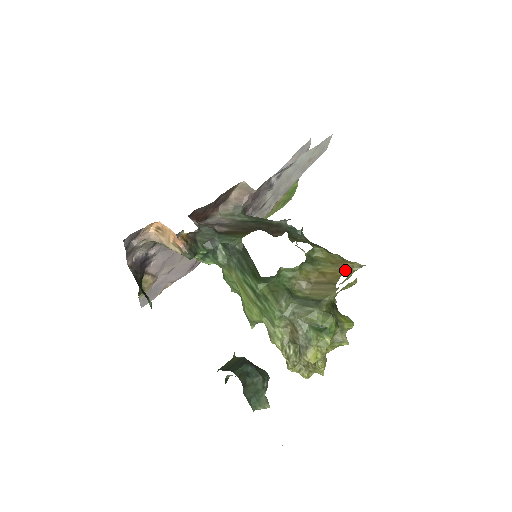
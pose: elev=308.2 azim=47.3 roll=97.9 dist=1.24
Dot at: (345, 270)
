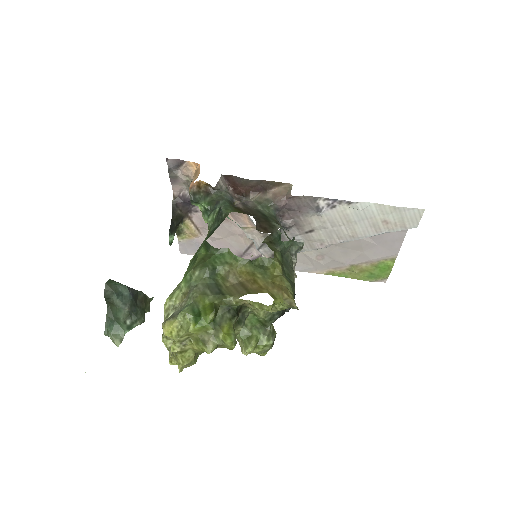
Dot at: (274, 294)
